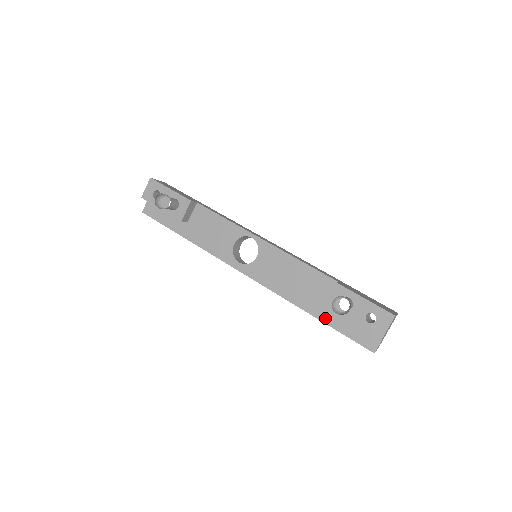
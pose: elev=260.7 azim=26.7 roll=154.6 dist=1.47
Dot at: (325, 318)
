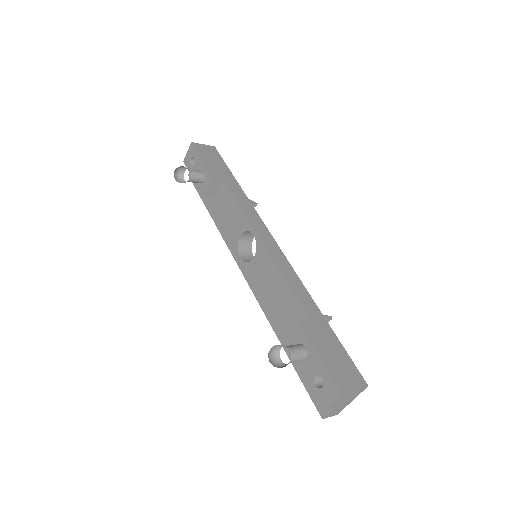
Dot at: occluded
